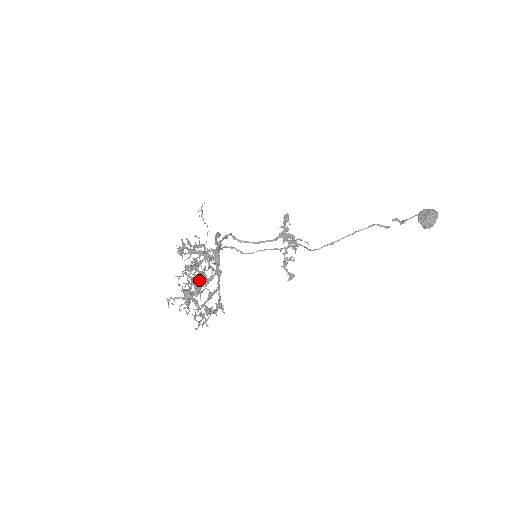
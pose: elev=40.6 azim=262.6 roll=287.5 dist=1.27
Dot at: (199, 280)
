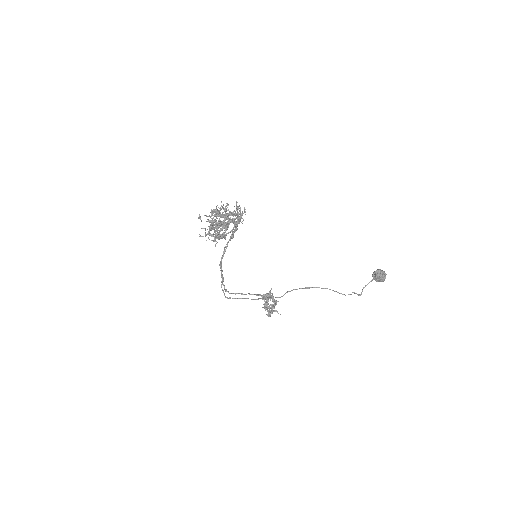
Dot at: occluded
